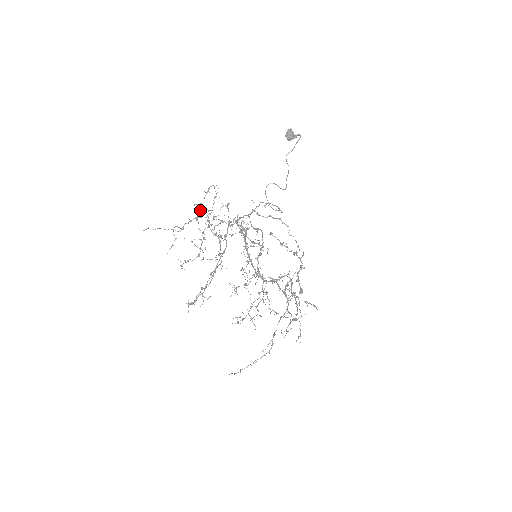
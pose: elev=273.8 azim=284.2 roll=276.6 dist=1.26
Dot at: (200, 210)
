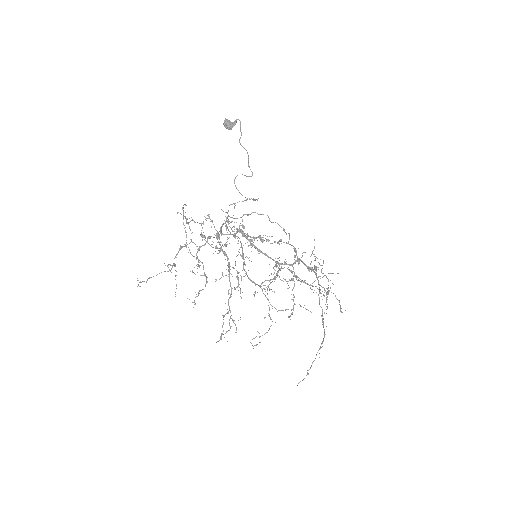
Dot at: occluded
